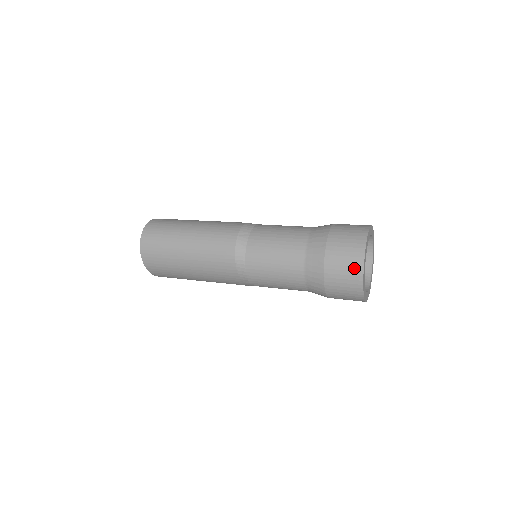
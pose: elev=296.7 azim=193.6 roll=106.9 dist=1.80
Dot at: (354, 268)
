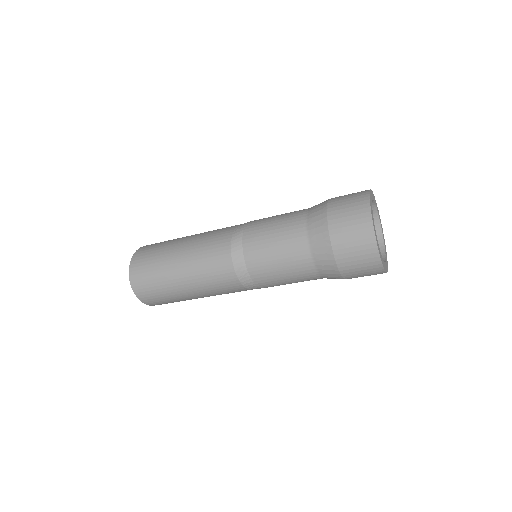
Dot at: (371, 263)
